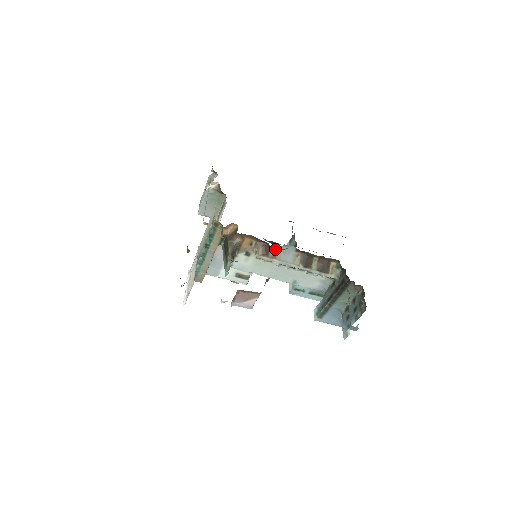
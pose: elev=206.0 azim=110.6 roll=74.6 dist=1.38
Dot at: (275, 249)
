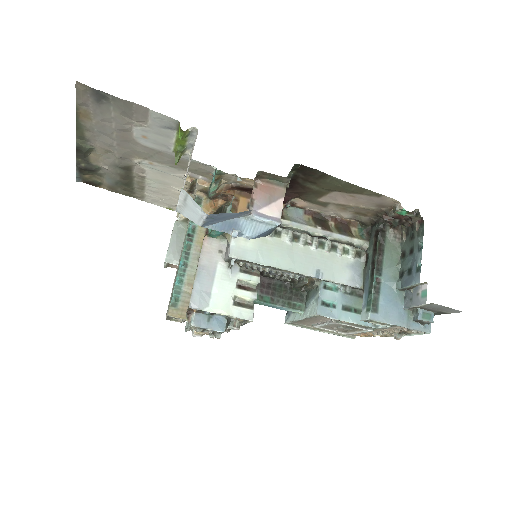
Dot at: occluded
